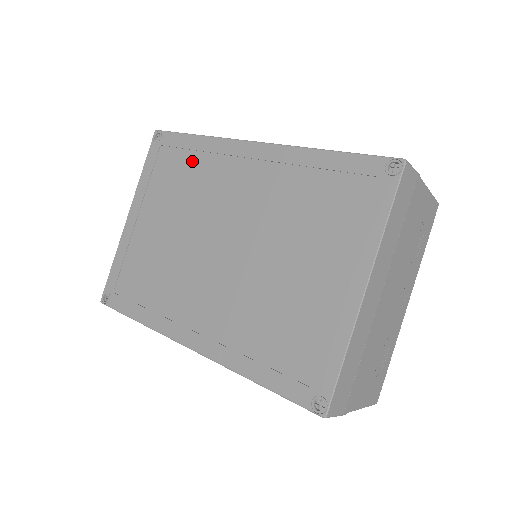
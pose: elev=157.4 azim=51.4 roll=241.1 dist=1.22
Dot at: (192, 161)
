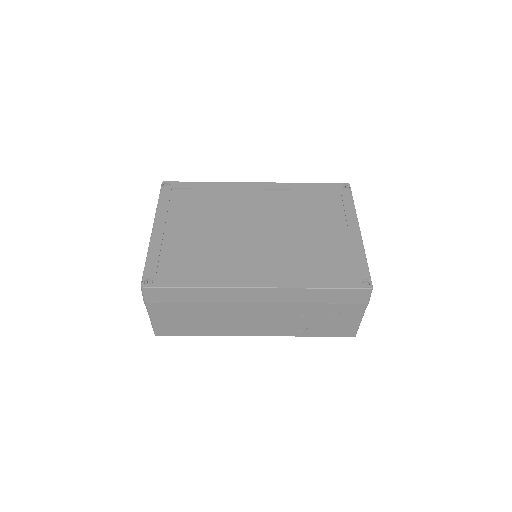
Dot at: (208, 194)
